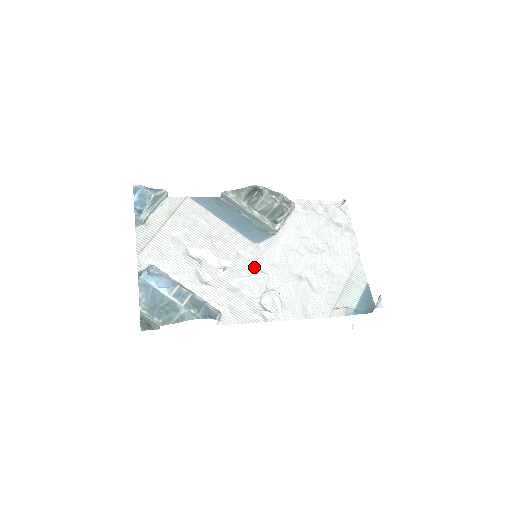
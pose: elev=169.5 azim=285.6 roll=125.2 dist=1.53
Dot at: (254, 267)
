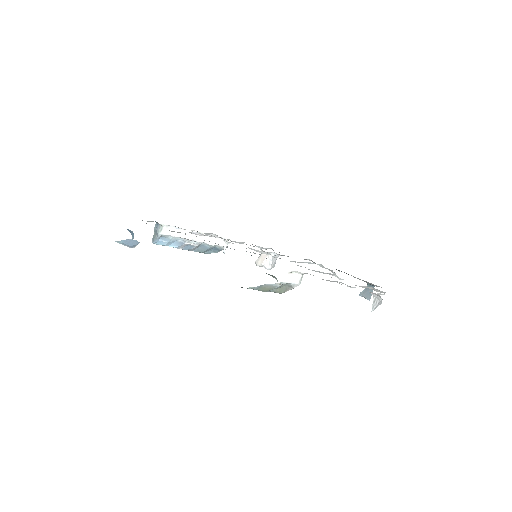
Dot at: occluded
